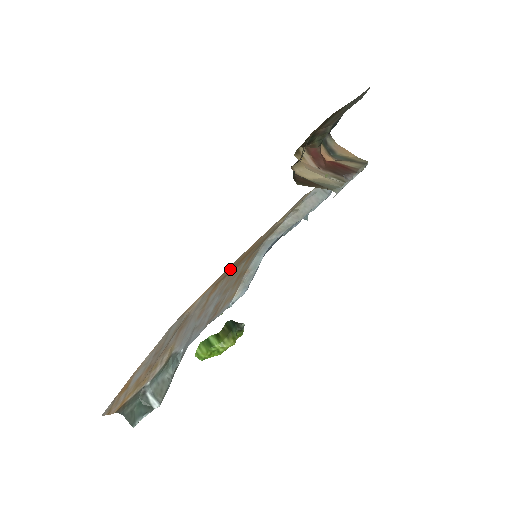
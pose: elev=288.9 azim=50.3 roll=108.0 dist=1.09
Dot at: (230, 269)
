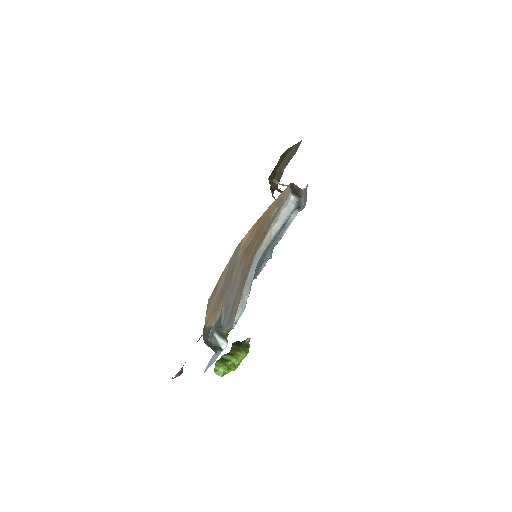
Dot at: (254, 235)
